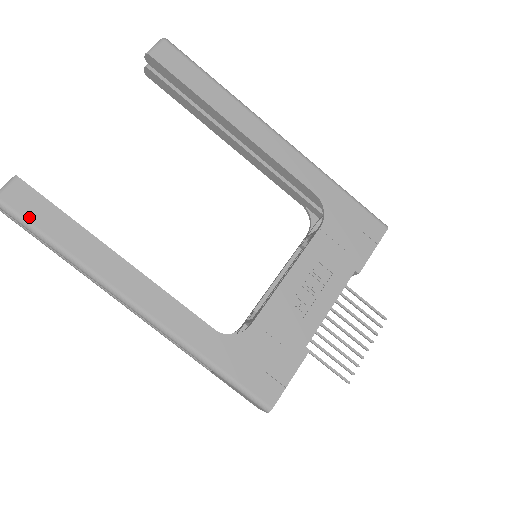
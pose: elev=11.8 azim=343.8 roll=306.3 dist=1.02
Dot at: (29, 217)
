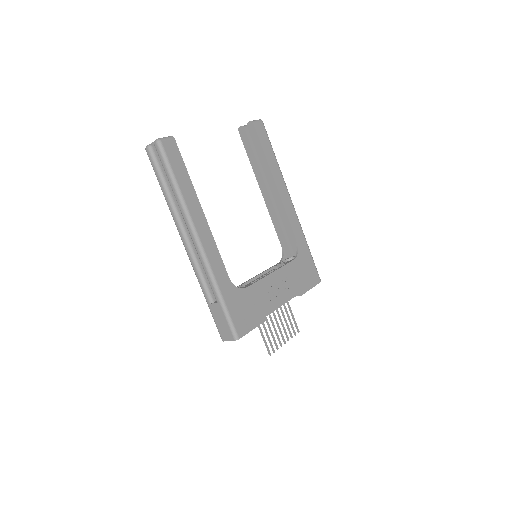
Dot at: (171, 161)
